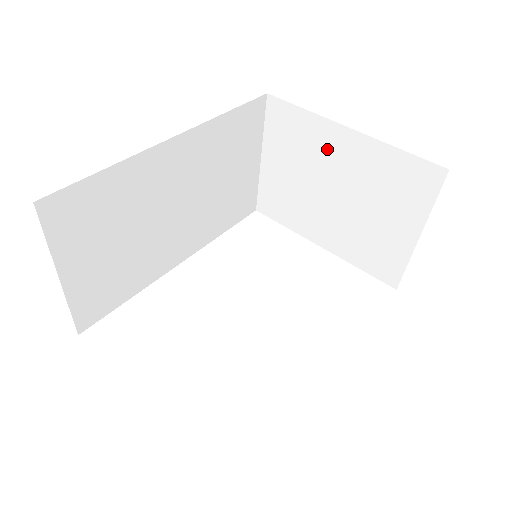
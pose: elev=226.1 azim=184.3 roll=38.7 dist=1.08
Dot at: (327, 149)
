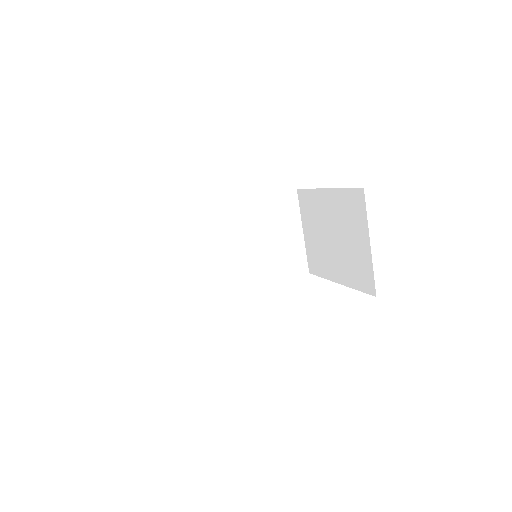
Dot at: (322, 208)
